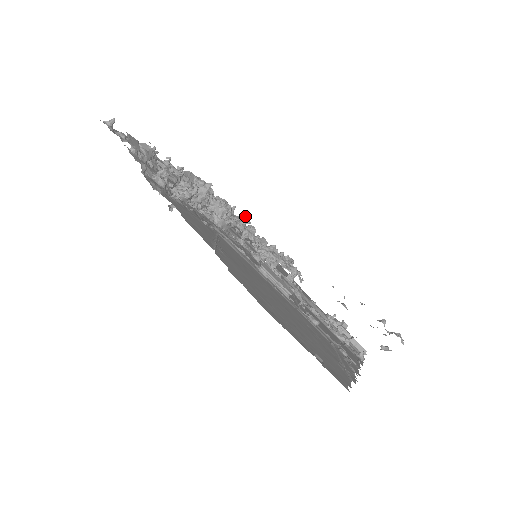
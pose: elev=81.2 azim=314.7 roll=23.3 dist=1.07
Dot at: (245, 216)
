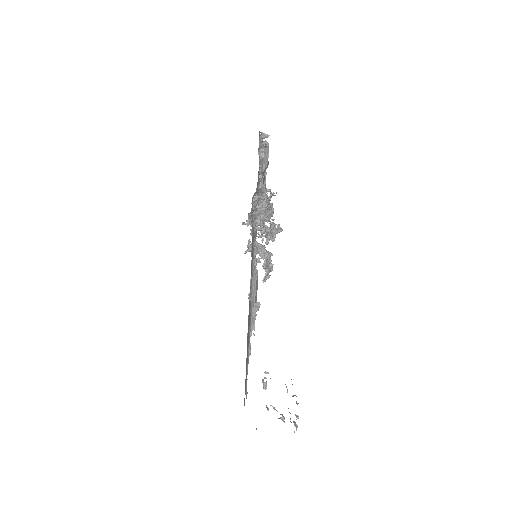
Dot at: occluded
